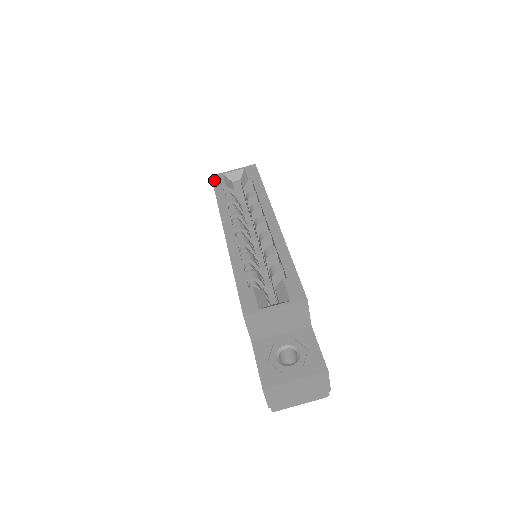
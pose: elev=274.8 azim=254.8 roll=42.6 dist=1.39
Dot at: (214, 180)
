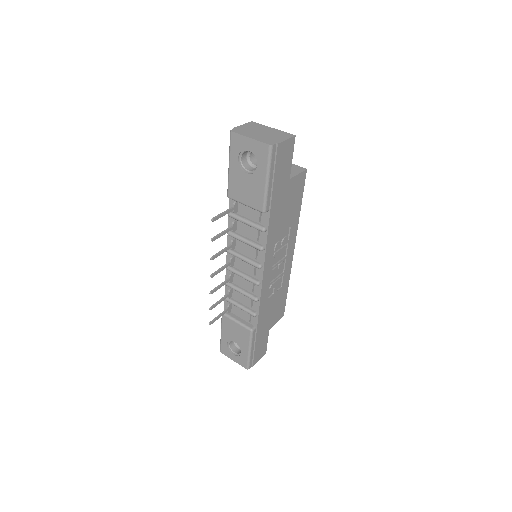
Dot at: occluded
